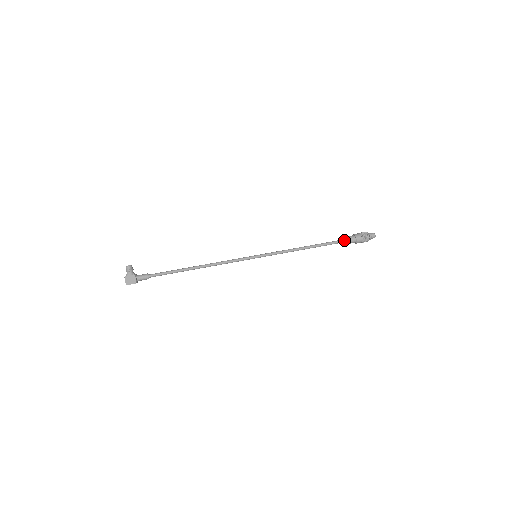
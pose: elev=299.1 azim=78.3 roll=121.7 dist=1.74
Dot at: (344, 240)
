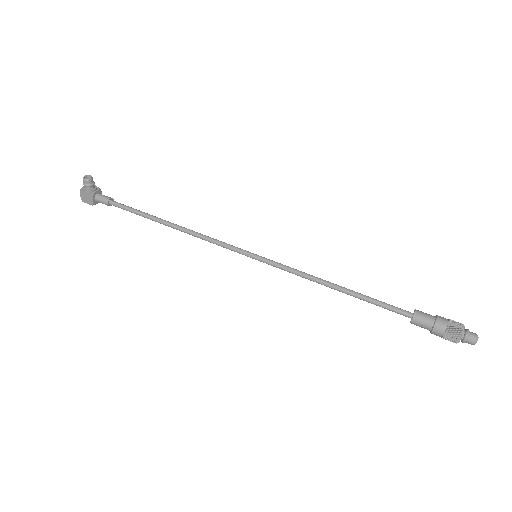
Dot at: (411, 316)
